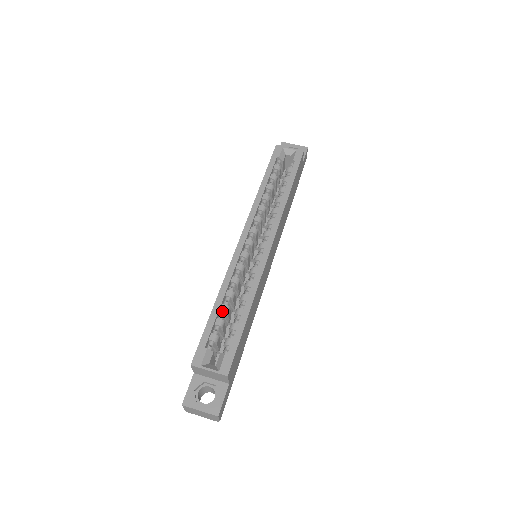
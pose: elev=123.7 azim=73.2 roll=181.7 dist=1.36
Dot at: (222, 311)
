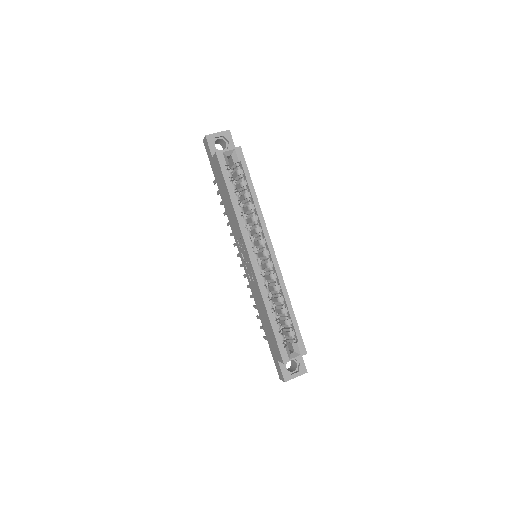
Dot at: (274, 317)
